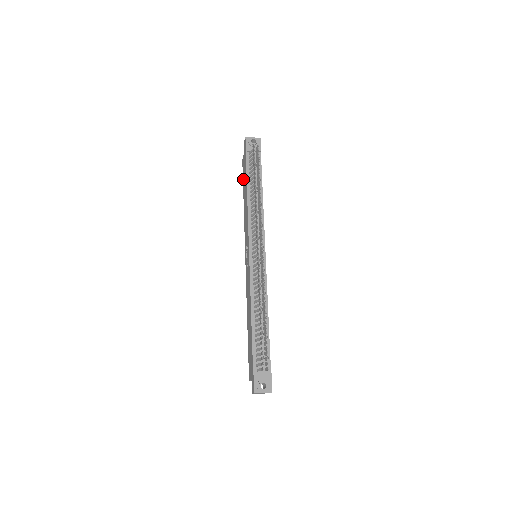
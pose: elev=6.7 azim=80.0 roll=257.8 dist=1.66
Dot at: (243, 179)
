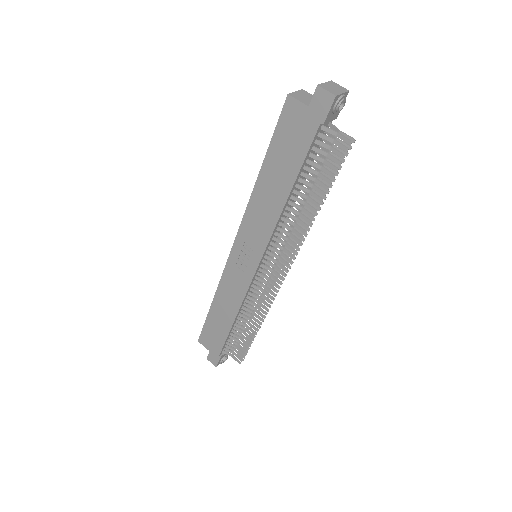
Dot at: (278, 140)
